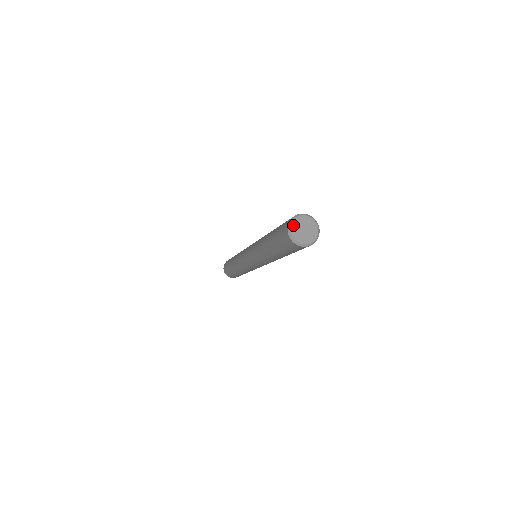
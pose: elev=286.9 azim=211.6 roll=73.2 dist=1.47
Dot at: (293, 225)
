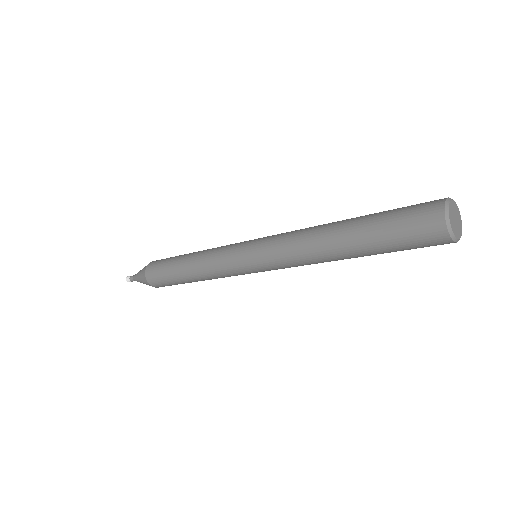
Dot at: (450, 207)
